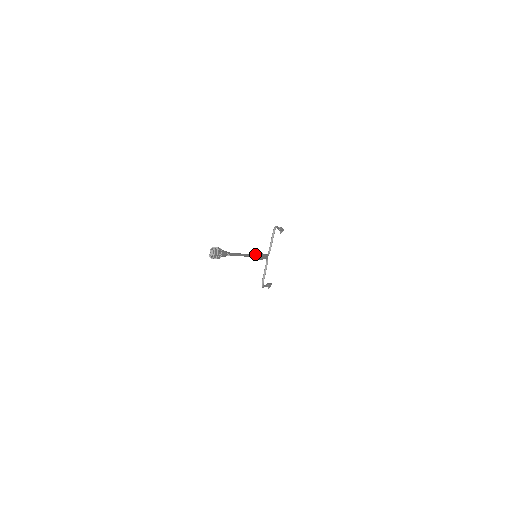
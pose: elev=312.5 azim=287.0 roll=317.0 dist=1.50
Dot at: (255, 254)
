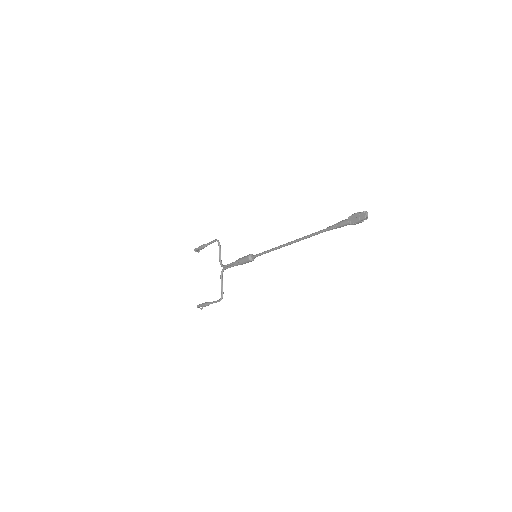
Dot at: (250, 256)
